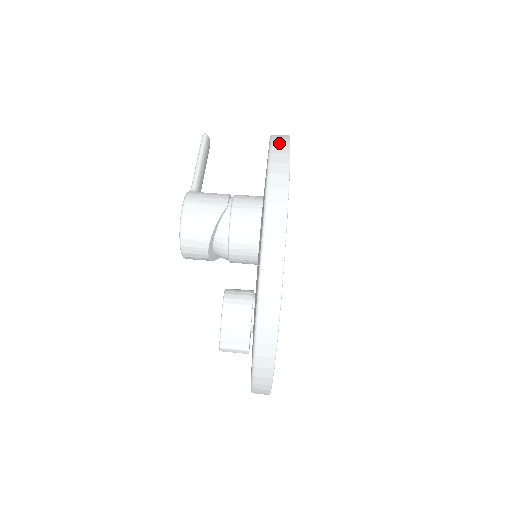
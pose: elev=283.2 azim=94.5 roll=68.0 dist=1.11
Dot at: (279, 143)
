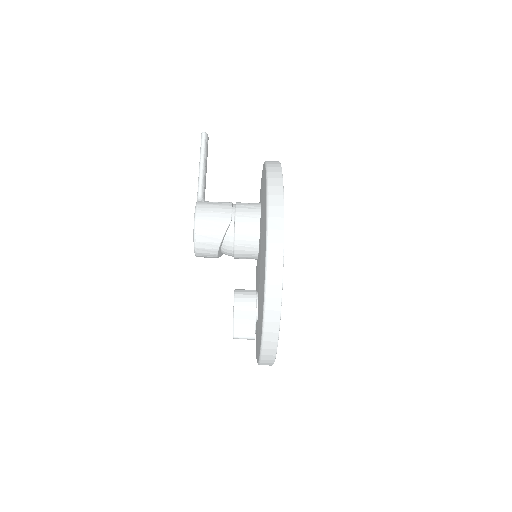
Dot at: (274, 191)
